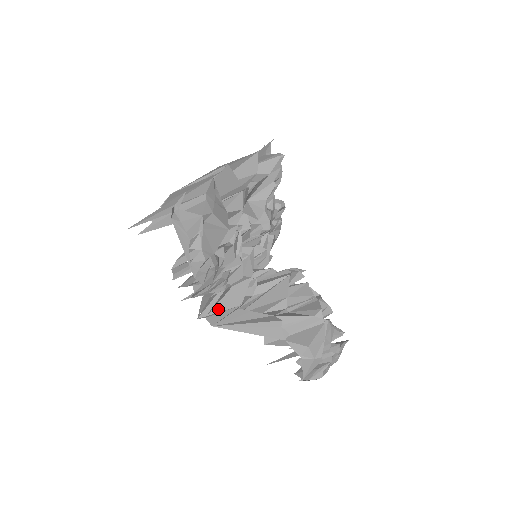
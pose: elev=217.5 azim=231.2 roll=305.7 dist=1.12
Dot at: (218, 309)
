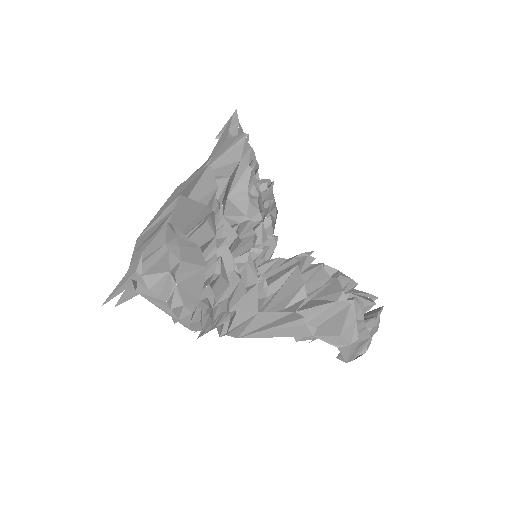
Dot at: (236, 323)
